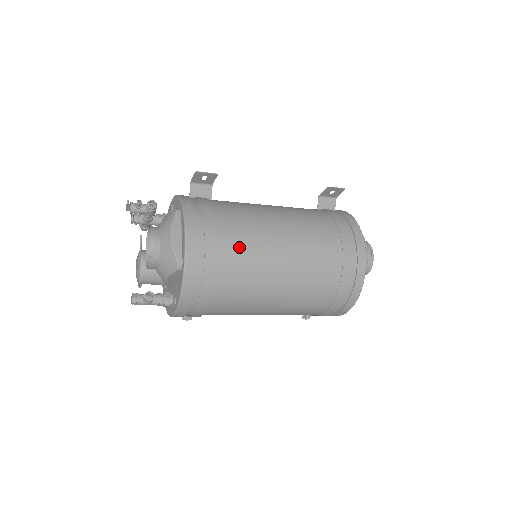
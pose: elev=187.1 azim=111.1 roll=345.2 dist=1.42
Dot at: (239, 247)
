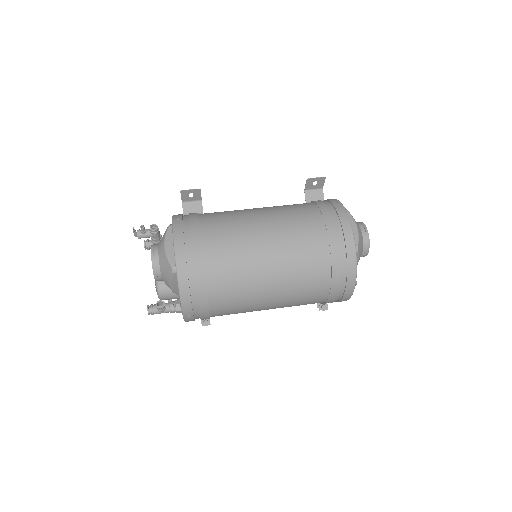
Dot at: (224, 245)
